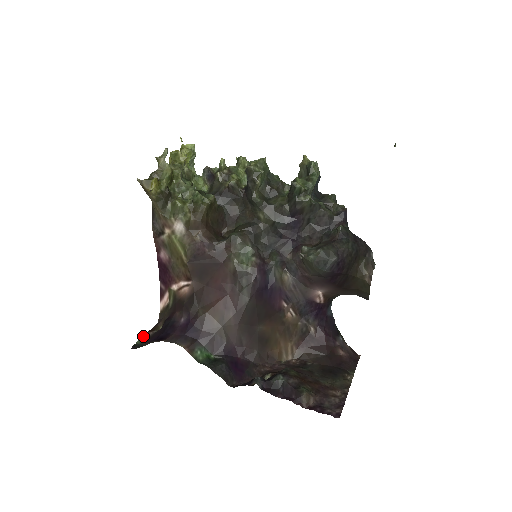
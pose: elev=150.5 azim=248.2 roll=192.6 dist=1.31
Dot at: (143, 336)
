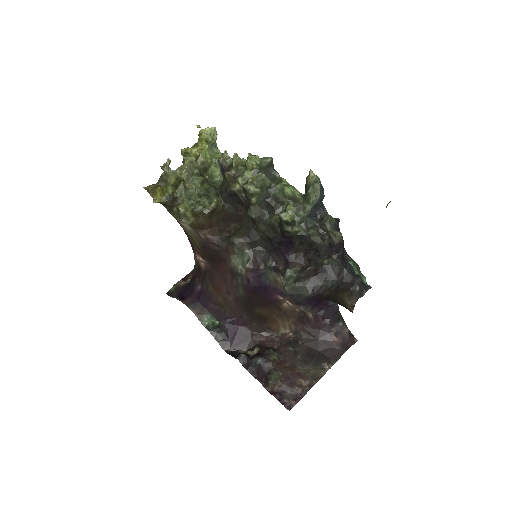
Dot at: (177, 284)
